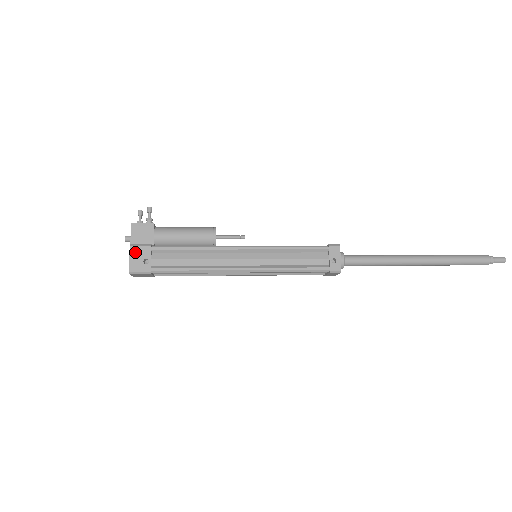
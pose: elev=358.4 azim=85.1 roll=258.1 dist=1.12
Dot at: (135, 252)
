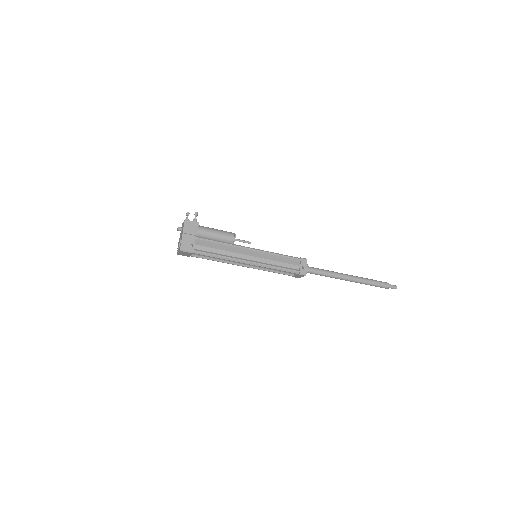
Dot at: (185, 238)
